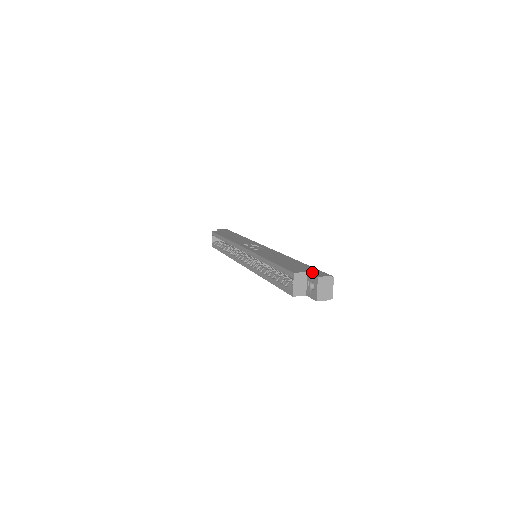
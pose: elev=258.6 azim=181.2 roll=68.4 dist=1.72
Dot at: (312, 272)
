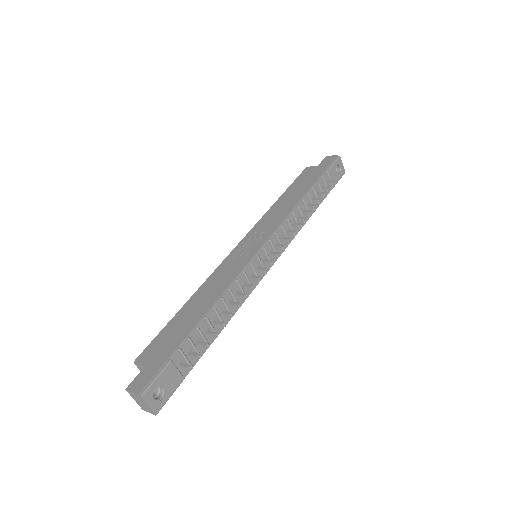
Dot at: (144, 370)
